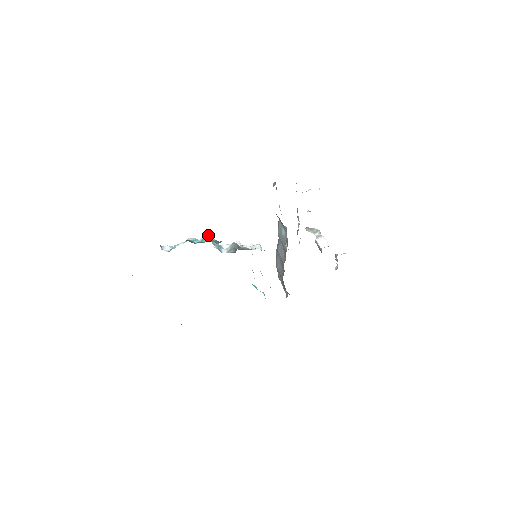
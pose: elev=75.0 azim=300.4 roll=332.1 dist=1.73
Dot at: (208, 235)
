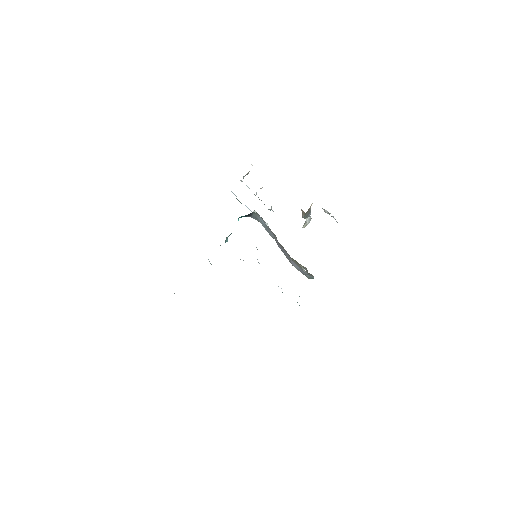
Dot at: occluded
